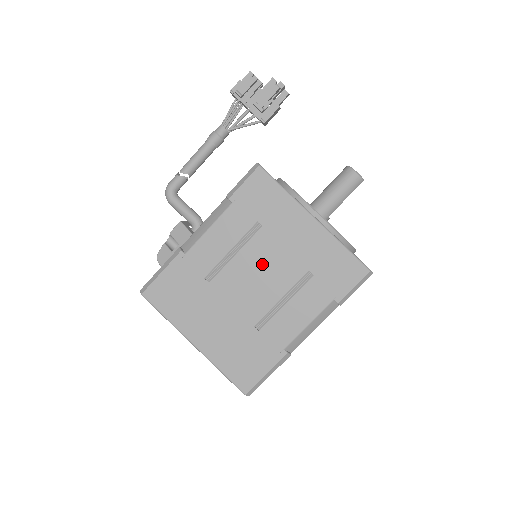
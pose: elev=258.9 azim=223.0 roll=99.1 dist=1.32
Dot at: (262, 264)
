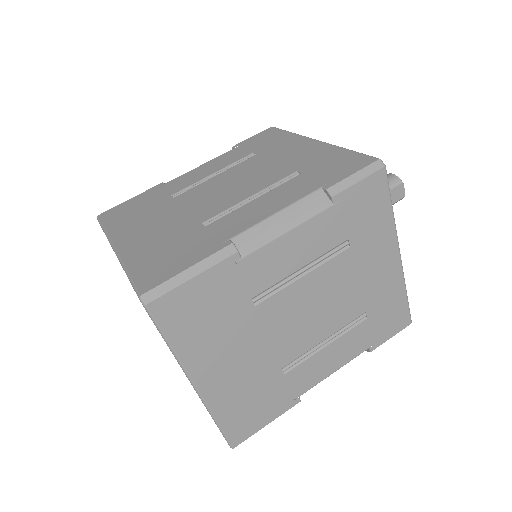
Dot at: (242, 176)
